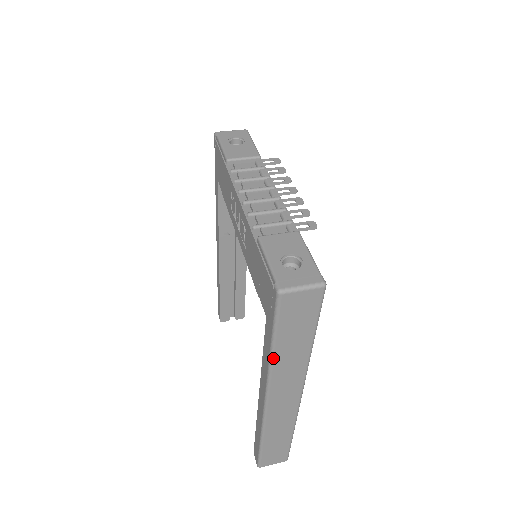
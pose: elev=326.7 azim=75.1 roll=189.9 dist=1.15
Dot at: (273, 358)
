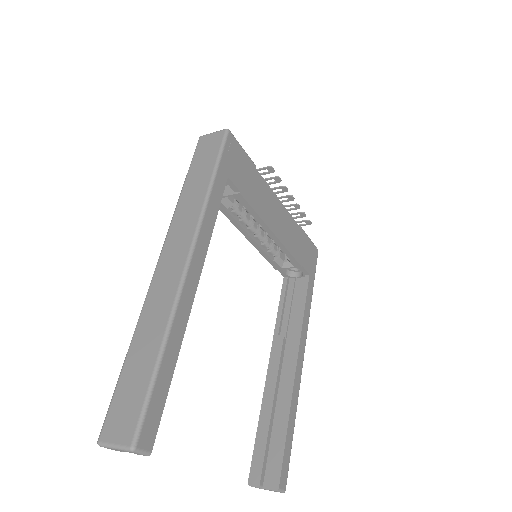
Dot at: (180, 197)
